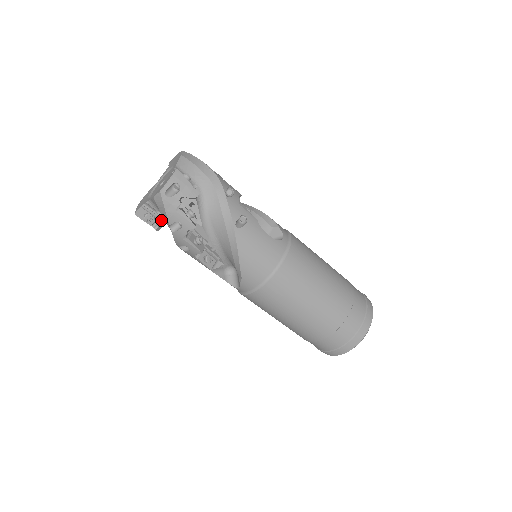
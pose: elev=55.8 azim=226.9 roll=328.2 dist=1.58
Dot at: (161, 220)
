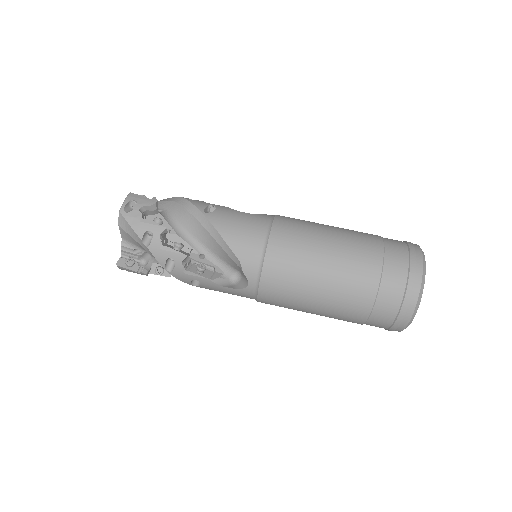
Dot at: (146, 264)
